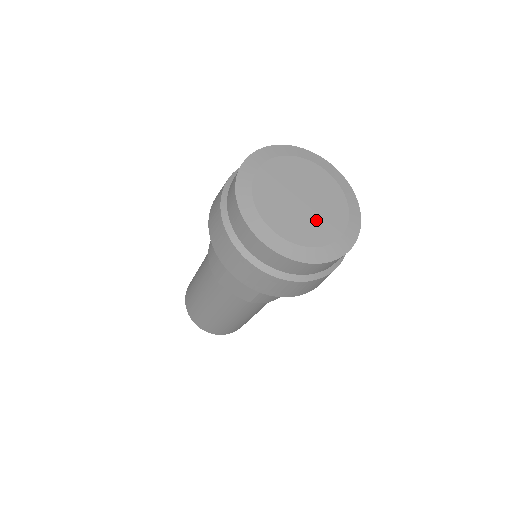
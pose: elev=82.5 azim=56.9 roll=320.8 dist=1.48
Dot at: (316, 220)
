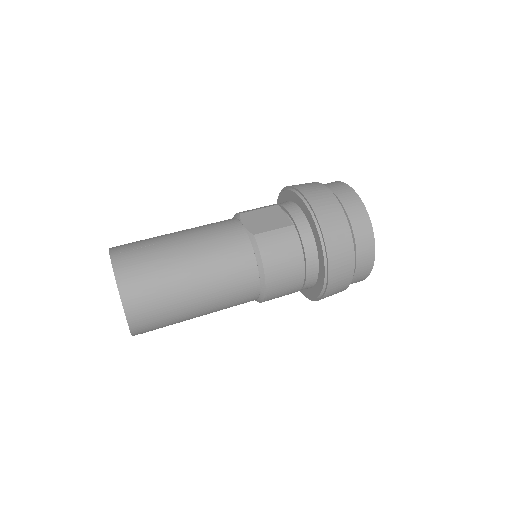
Dot at: occluded
